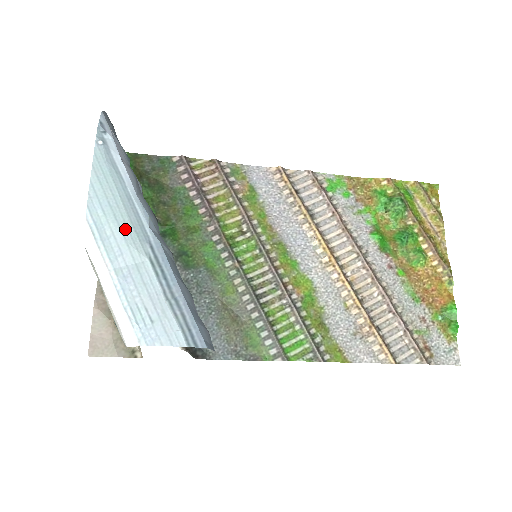
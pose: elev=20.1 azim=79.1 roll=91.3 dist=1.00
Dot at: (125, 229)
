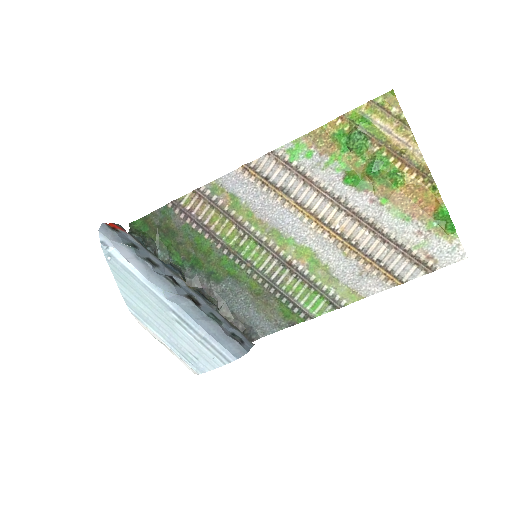
Dot at: (153, 309)
